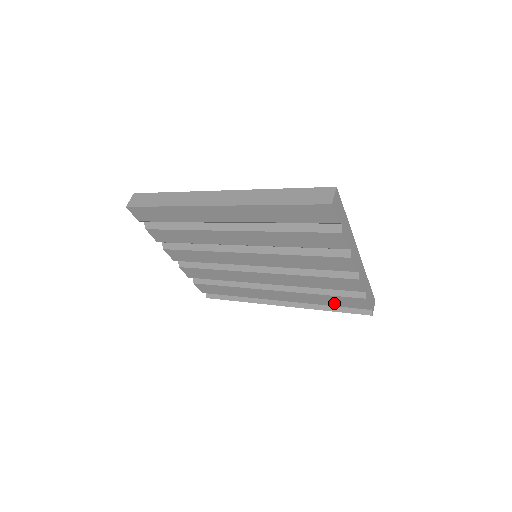
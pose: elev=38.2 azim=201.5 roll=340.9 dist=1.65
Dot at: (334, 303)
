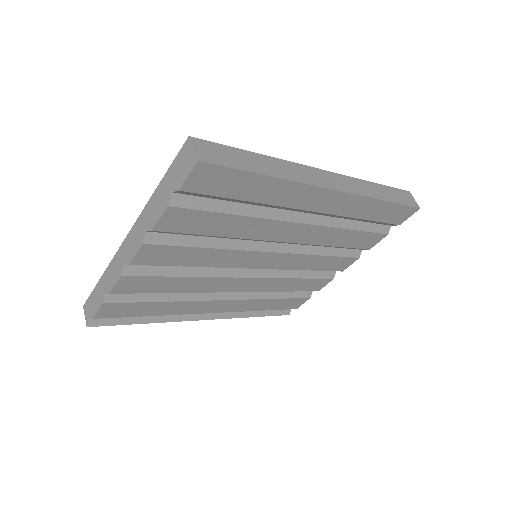
Dot at: (274, 307)
